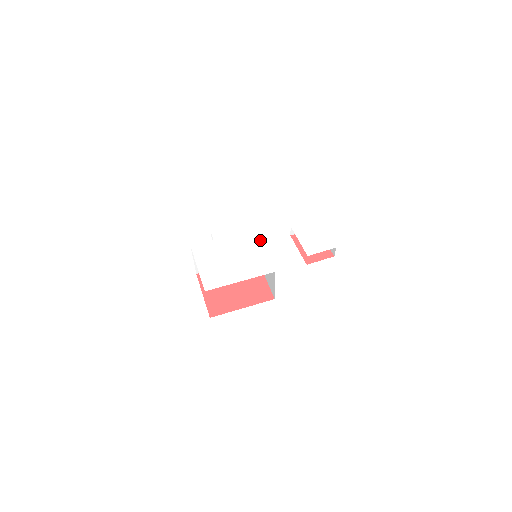
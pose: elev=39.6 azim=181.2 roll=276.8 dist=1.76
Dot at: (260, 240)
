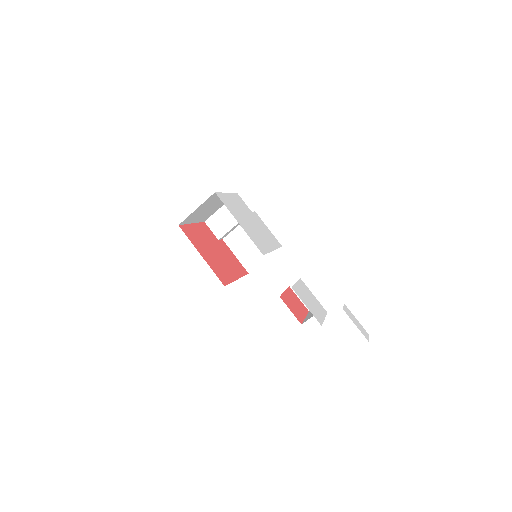
Dot at: occluded
